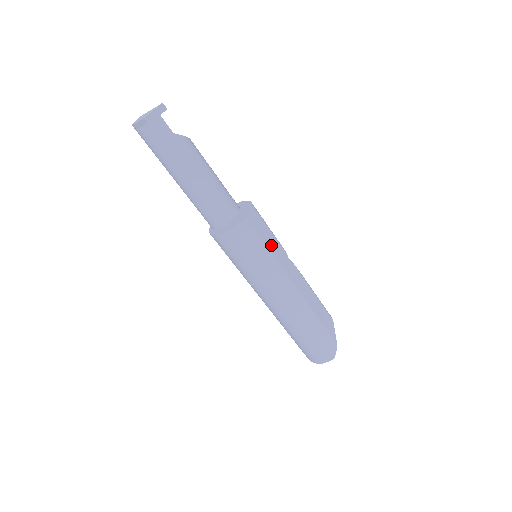
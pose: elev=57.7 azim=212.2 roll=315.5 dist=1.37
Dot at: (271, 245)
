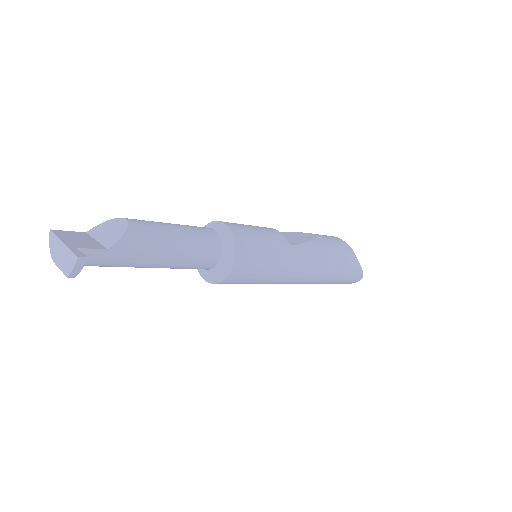
Dot at: (271, 257)
